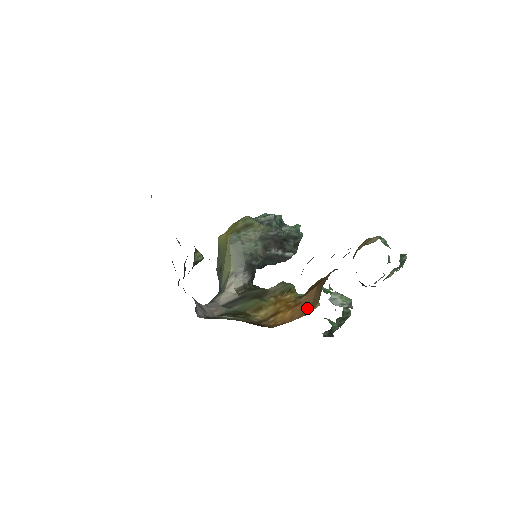
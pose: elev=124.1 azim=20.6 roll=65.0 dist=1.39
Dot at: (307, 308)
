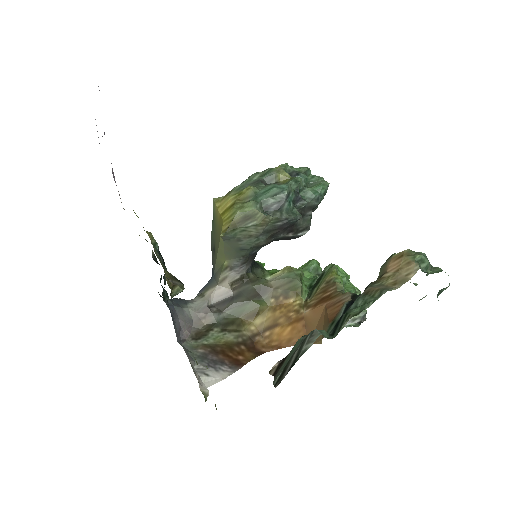
Dot at: occluded
